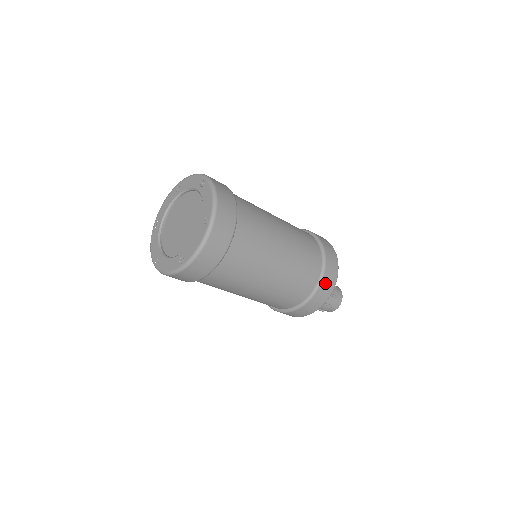
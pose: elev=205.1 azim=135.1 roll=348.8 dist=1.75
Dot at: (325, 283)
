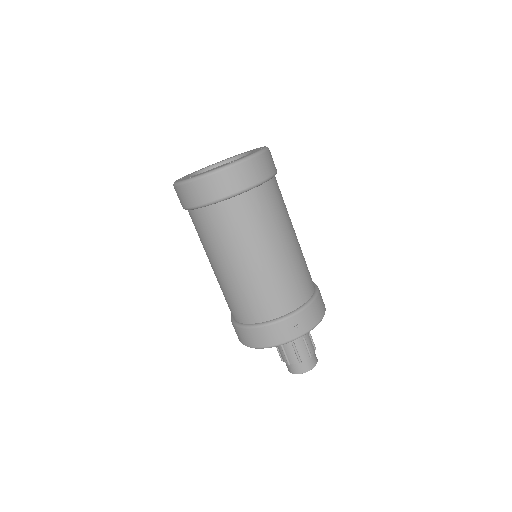
Dot at: (319, 301)
